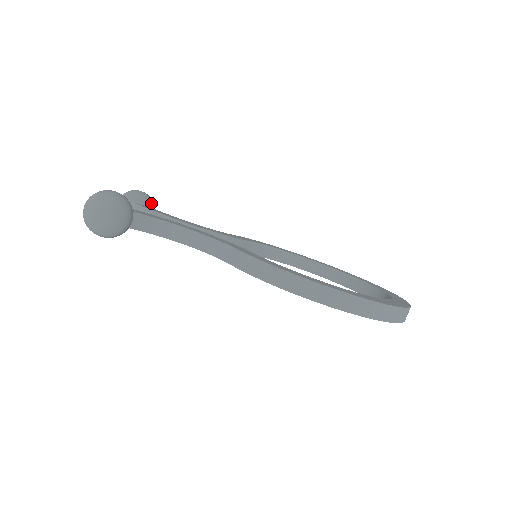
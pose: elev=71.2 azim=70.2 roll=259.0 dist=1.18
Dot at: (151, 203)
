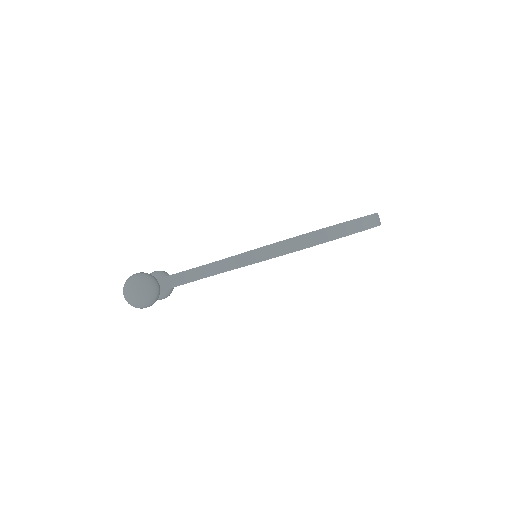
Dot at: (166, 274)
